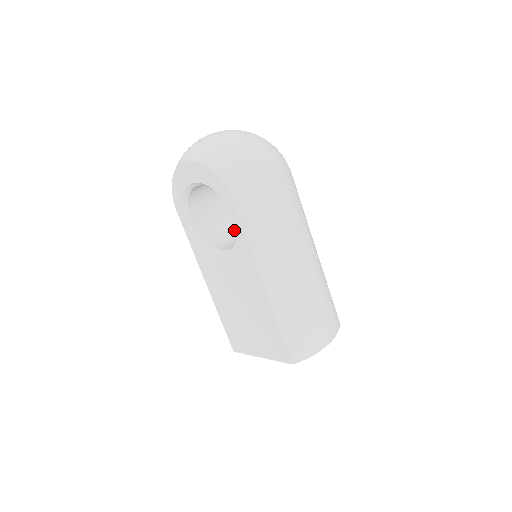
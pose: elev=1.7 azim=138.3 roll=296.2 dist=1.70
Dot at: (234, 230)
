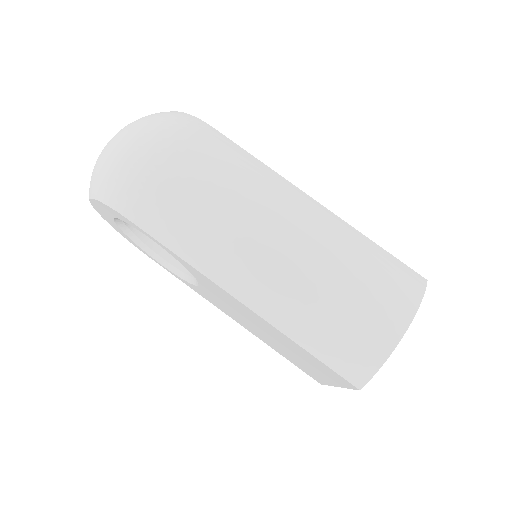
Dot at: occluded
